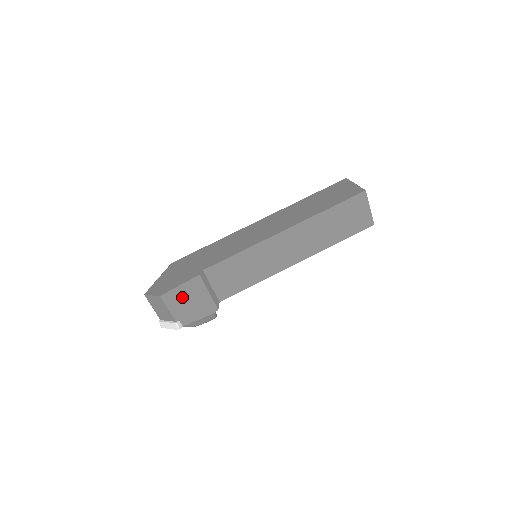
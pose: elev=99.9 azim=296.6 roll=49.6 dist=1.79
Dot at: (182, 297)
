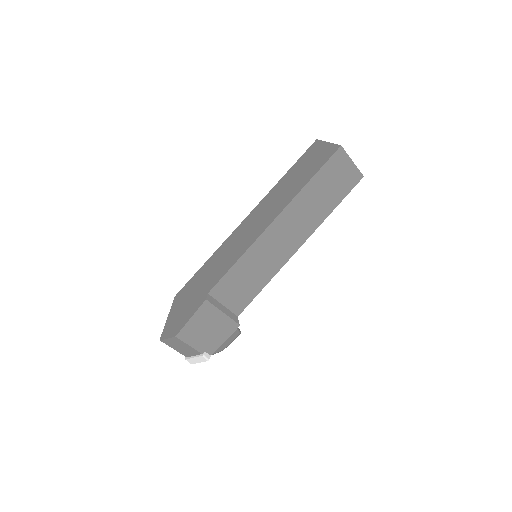
Dot at: (198, 328)
